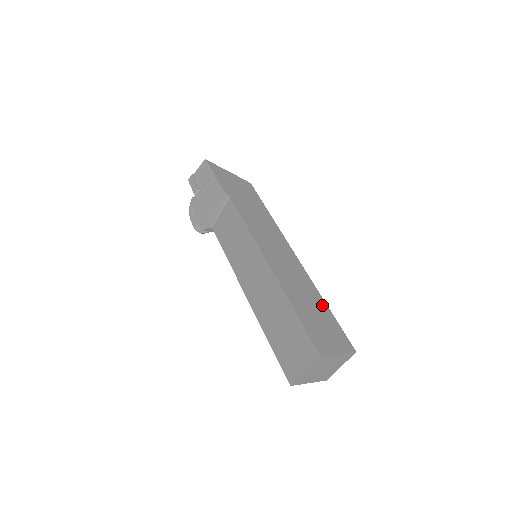
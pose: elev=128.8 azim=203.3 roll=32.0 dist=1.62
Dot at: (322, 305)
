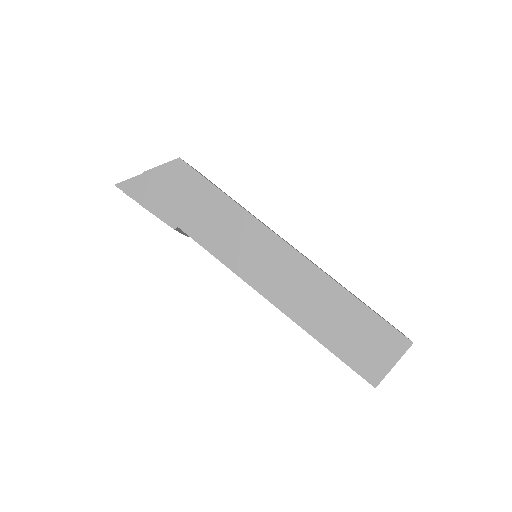
Dot at: (353, 306)
